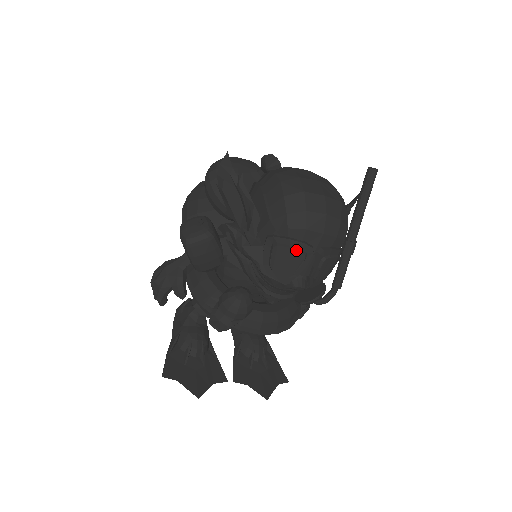
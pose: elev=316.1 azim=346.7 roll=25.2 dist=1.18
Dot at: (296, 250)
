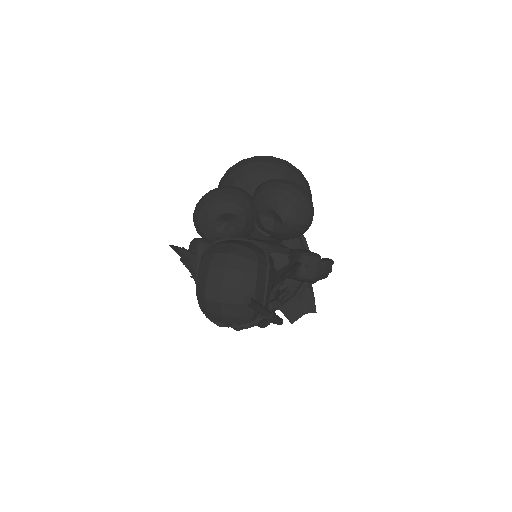
Dot at: (214, 323)
